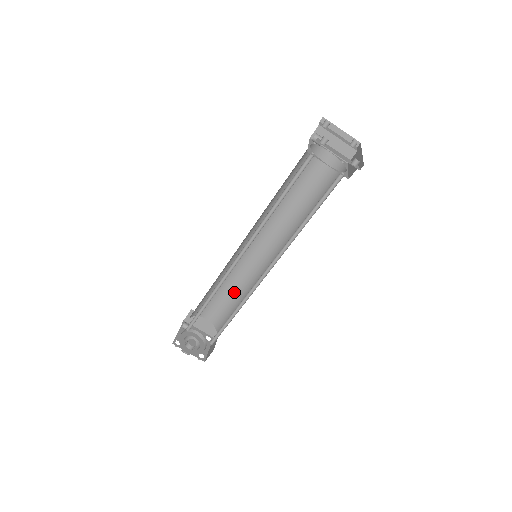
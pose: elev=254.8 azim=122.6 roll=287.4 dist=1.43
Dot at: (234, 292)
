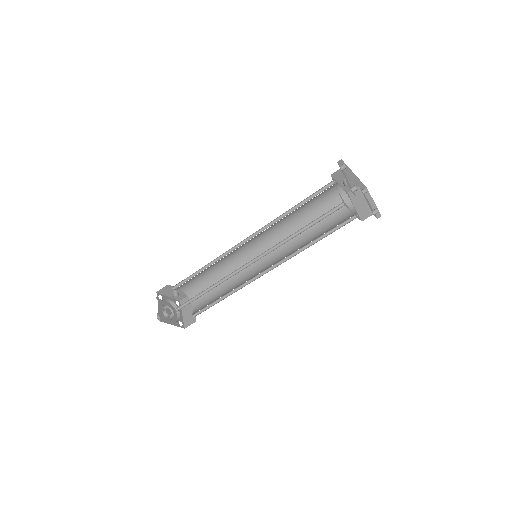
Dot at: (225, 291)
